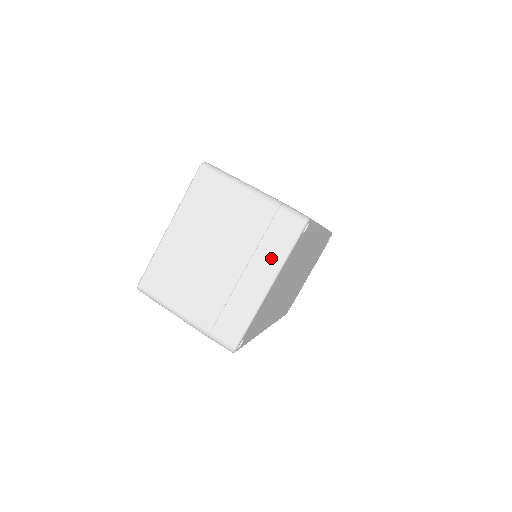
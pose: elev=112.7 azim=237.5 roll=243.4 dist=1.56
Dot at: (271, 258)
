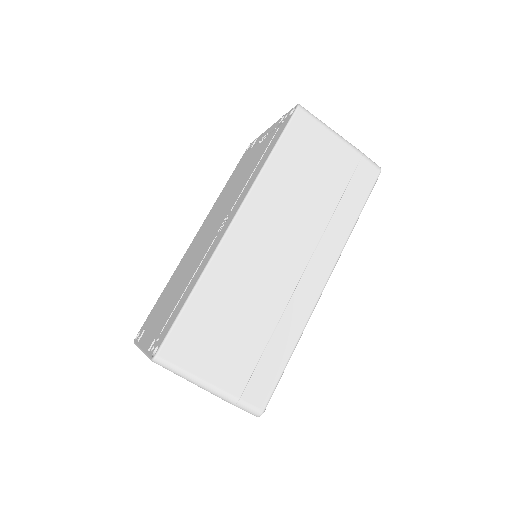
Dot at: occluded
